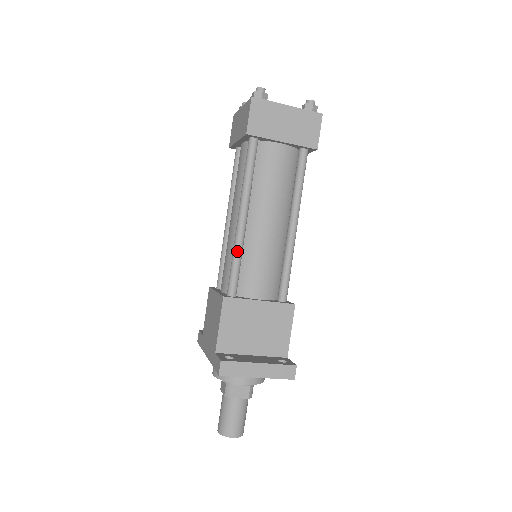
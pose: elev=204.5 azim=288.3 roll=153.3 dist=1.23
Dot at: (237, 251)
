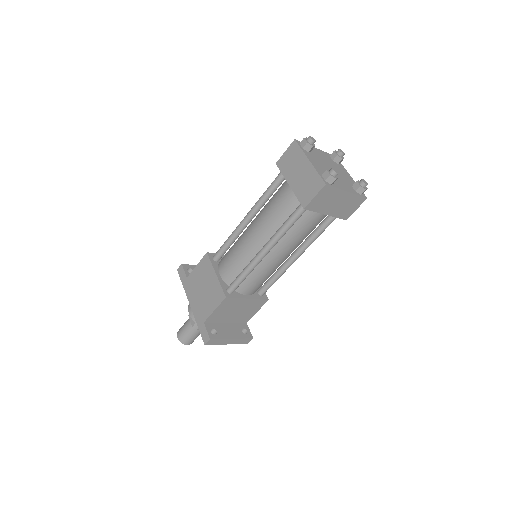
Dot at: (249, 271)
